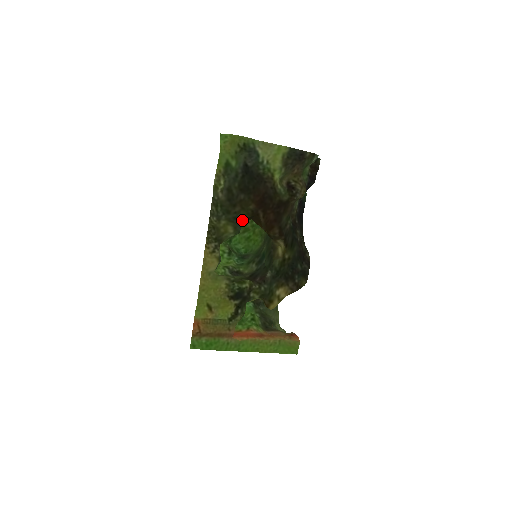
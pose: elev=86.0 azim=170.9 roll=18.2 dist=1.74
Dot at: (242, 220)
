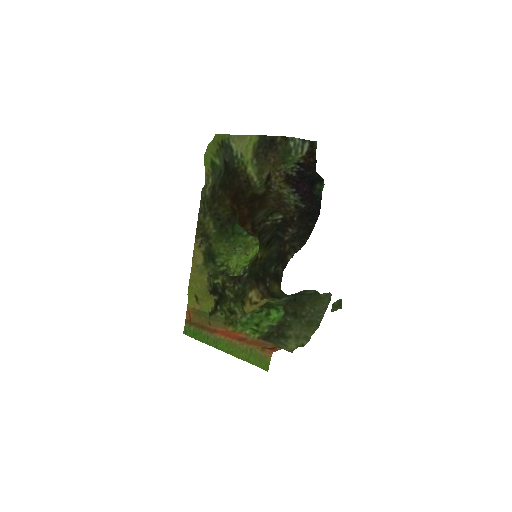
Dot at: occluded
